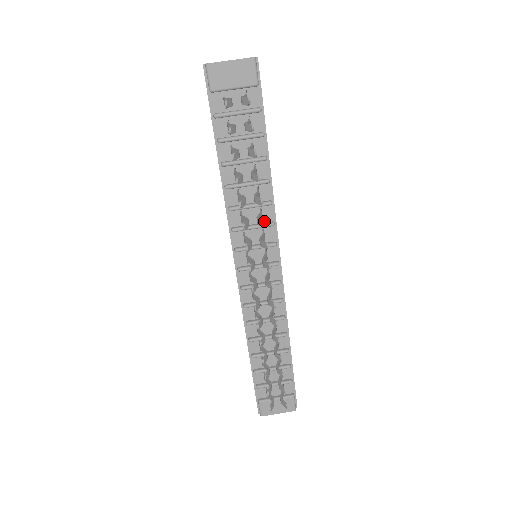
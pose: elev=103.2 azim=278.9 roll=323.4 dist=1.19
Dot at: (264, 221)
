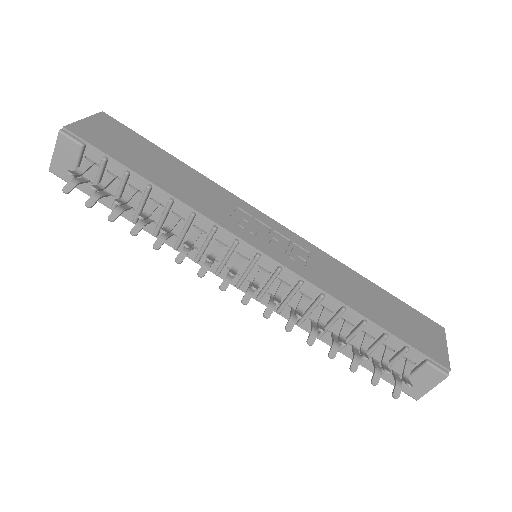
Dot at: (183, 243)
